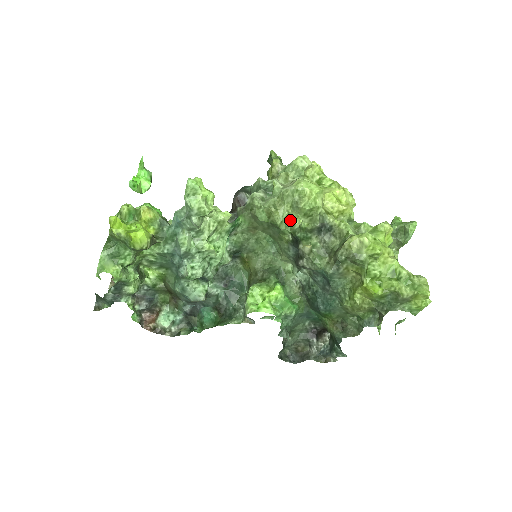
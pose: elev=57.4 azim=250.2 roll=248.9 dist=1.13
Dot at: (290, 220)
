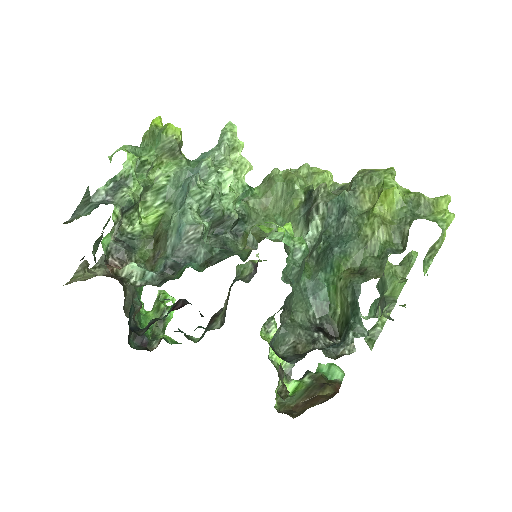
Dot at: (304, 184)
